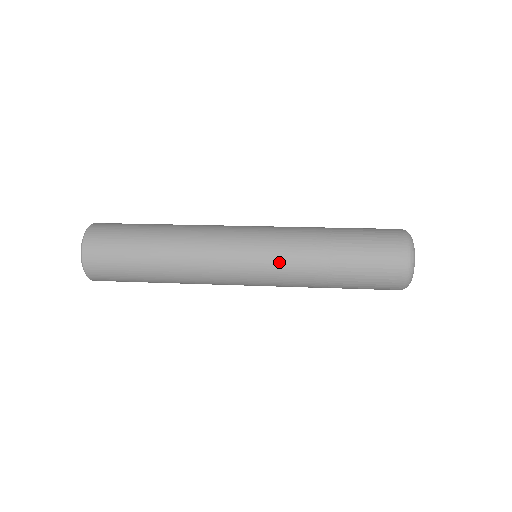
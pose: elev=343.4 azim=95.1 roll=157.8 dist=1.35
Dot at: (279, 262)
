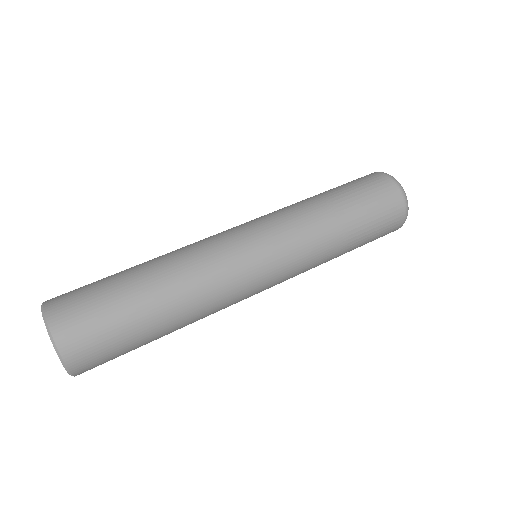
Dot at: occluded
